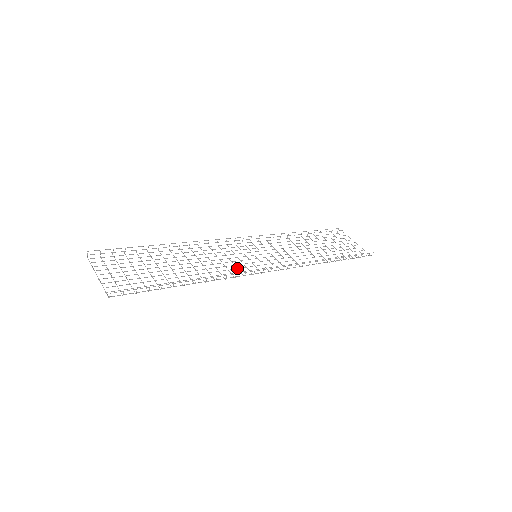
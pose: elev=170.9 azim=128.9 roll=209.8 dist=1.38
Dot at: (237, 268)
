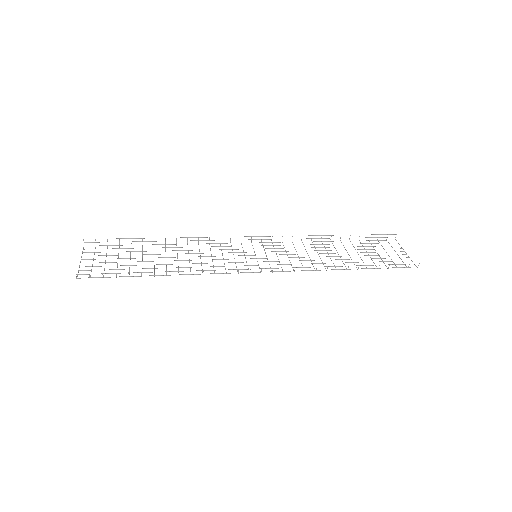
Dot at: occluded
